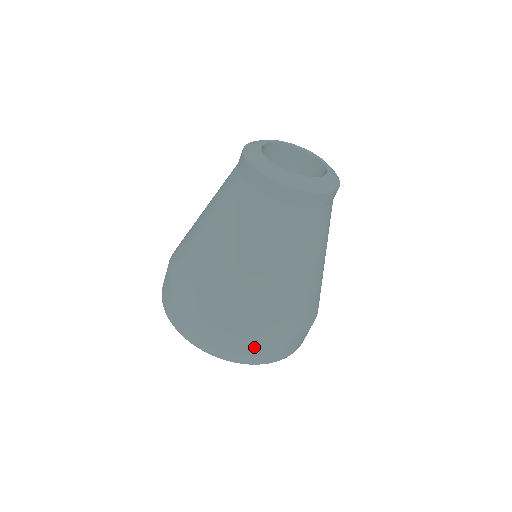
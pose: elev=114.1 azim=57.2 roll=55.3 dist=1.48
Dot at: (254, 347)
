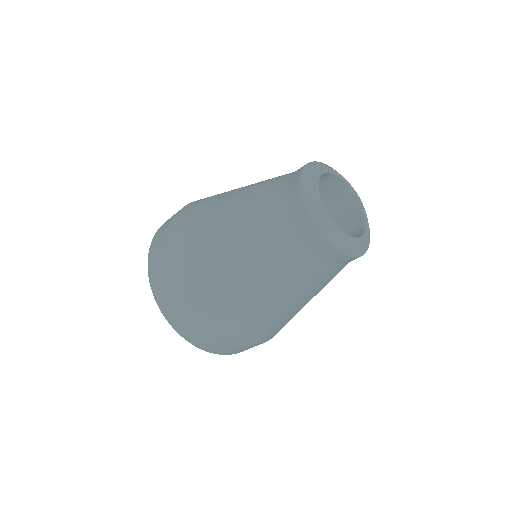
Dot at: (187, 319)
